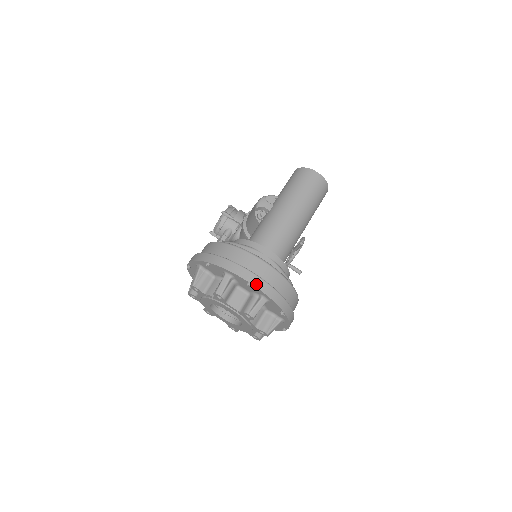
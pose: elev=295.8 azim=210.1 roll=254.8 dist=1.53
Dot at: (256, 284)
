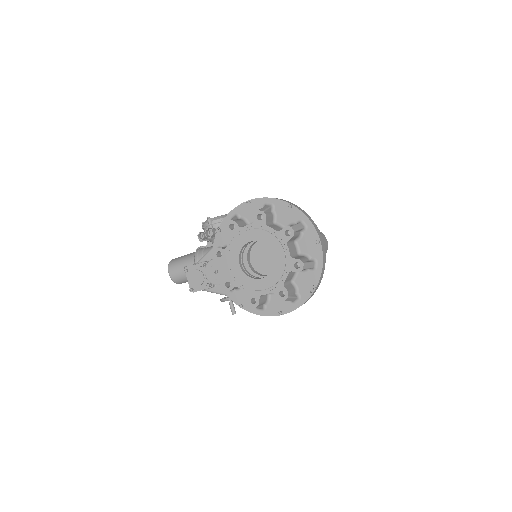
Dot at: (322, 246)
